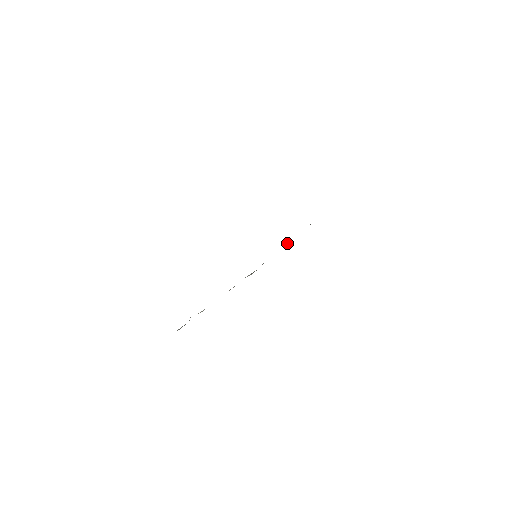
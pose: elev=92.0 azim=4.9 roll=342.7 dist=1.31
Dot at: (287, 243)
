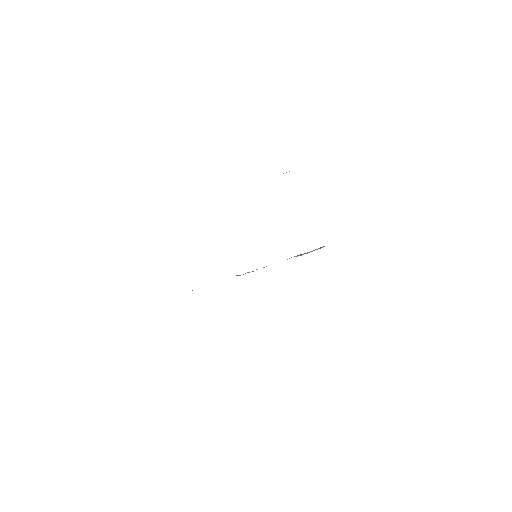
Dot at: occluded
